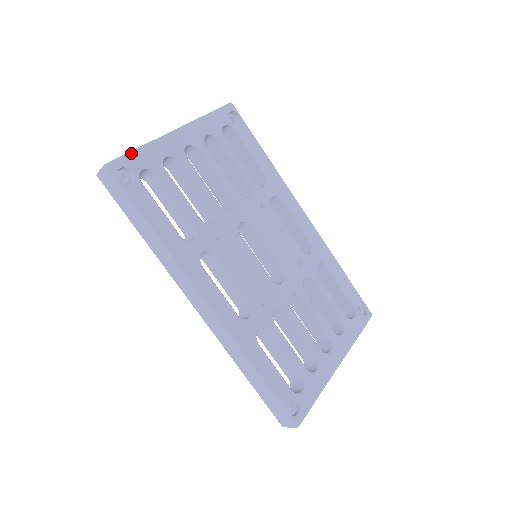
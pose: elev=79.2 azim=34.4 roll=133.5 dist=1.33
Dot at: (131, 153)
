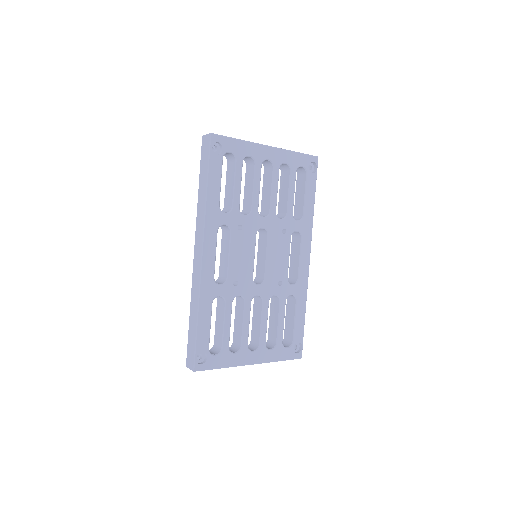
Dot at: (231, 138)
